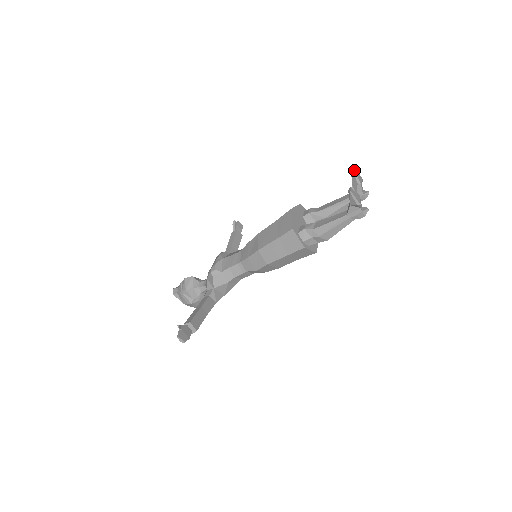
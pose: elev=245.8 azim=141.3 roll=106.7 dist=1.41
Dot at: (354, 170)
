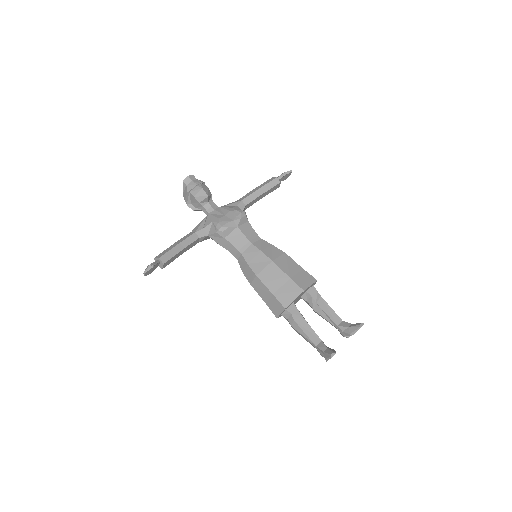
Dot at: occluded
